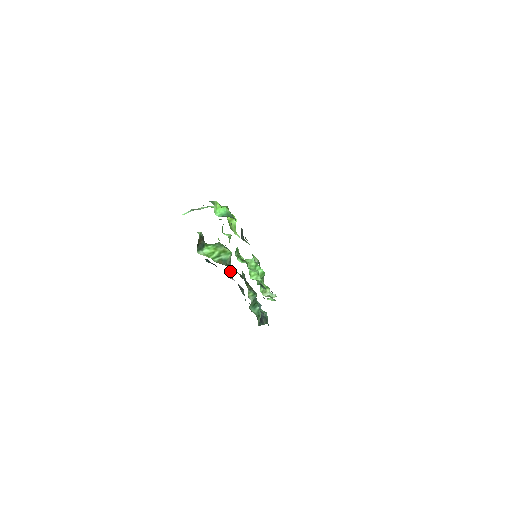
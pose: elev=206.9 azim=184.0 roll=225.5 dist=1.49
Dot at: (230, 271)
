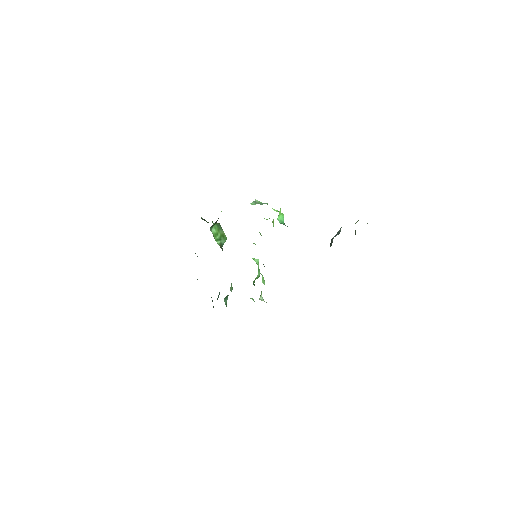
Dot at: occluded
